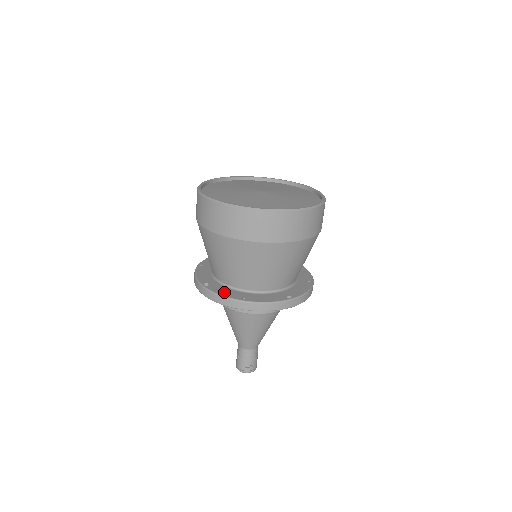
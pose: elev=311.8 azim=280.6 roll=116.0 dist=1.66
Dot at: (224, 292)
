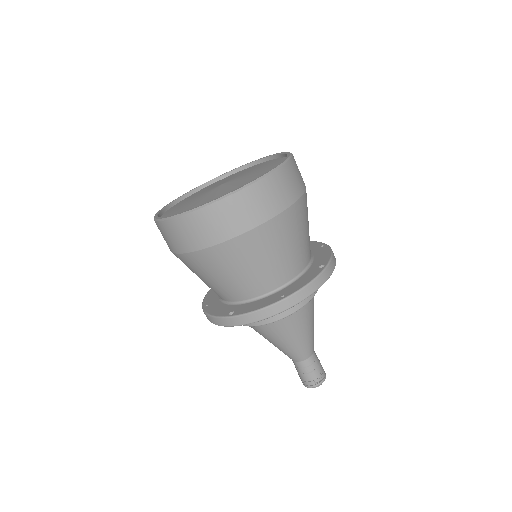
Dot at: (257, 306)
